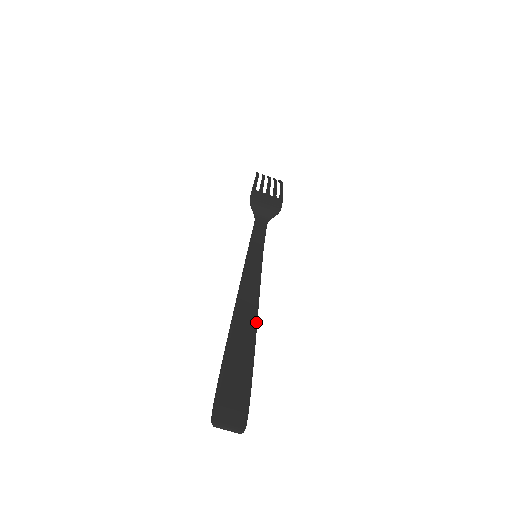
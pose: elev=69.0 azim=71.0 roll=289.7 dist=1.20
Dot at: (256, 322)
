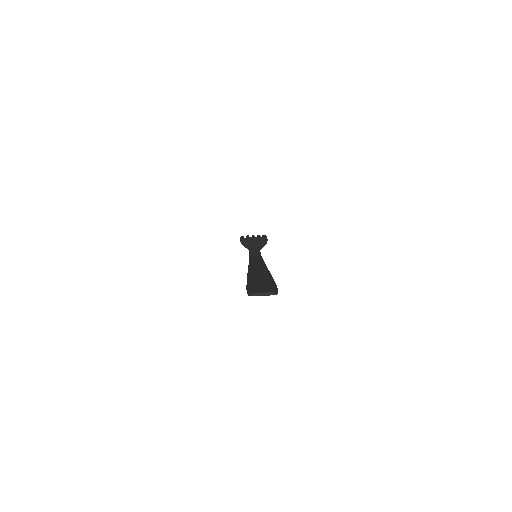
Dot at: (268, 271)
